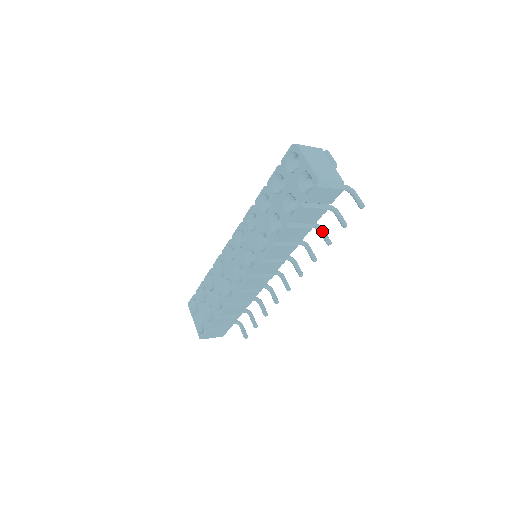
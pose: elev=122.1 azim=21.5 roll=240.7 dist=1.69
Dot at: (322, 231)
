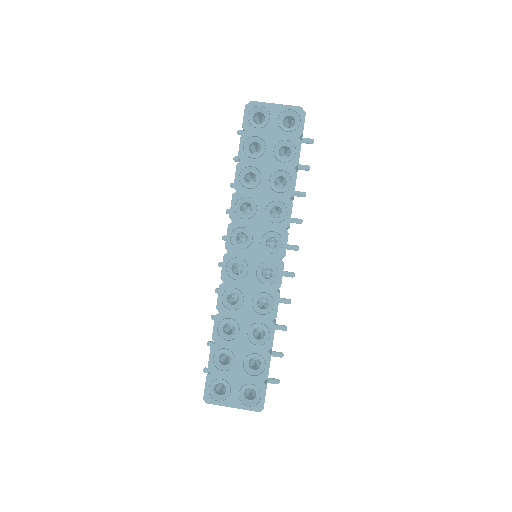
Dot at: occluded
